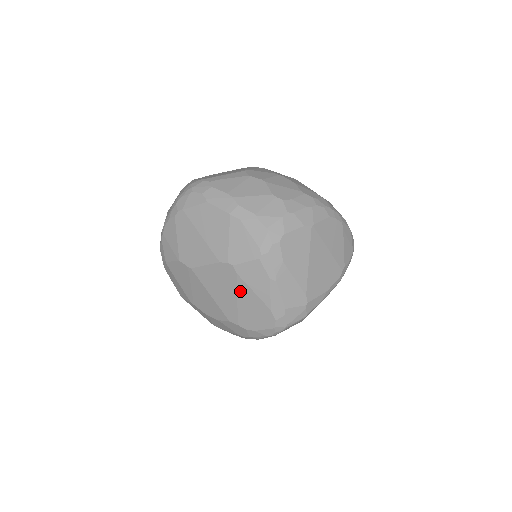
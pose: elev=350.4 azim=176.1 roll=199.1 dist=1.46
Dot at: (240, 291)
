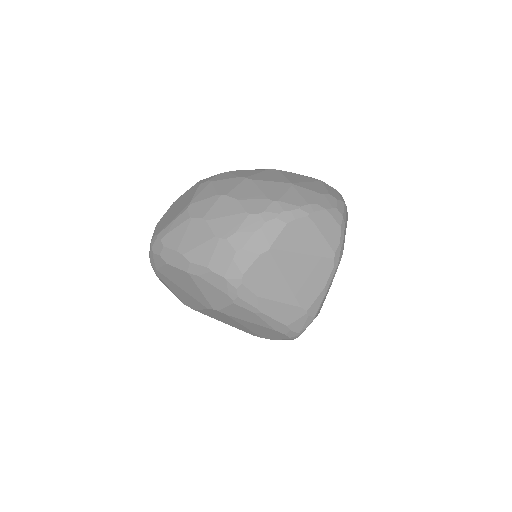
Dot at: (240, 323)
